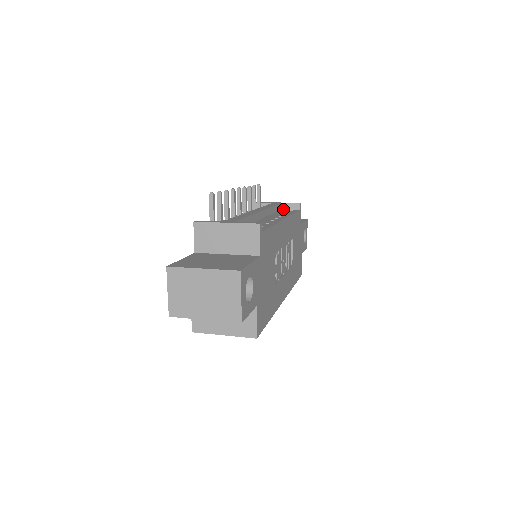
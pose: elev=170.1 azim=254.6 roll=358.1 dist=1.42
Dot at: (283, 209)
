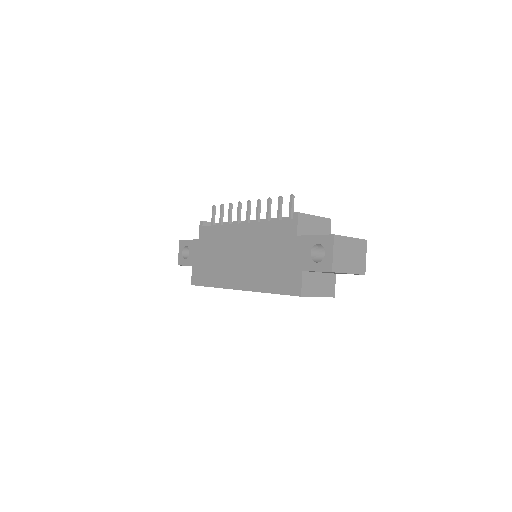
Dot at: occluded
